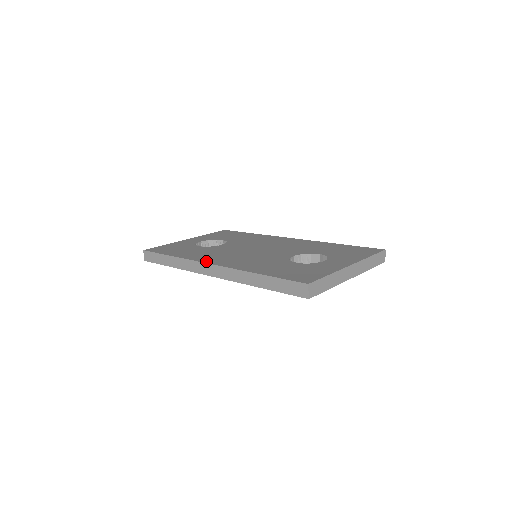
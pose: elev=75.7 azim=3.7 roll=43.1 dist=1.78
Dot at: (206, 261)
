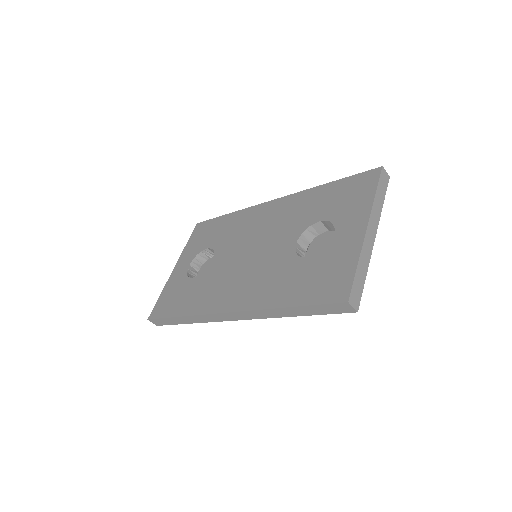
Dot at: (218, 309)
